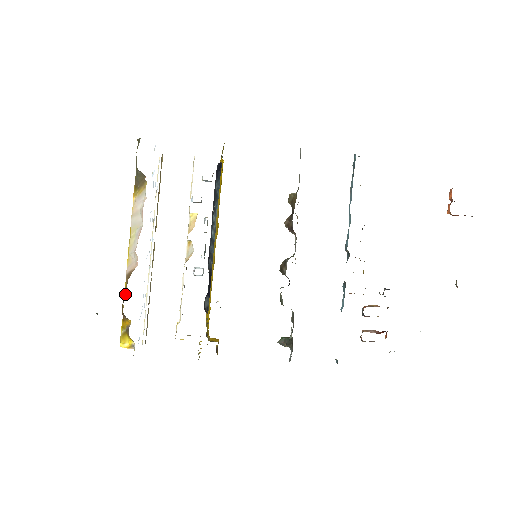
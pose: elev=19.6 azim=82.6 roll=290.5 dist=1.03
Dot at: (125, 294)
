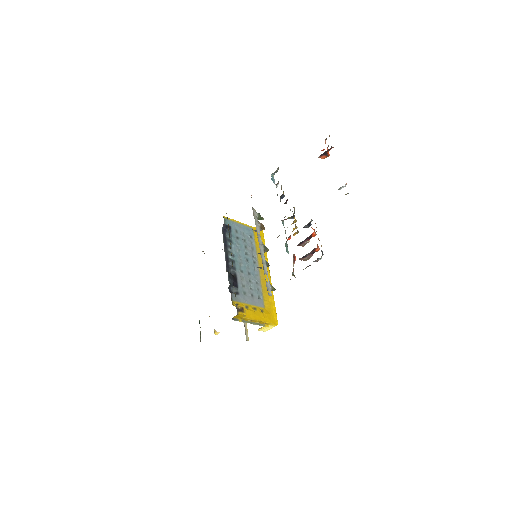
Dot at: occluded
